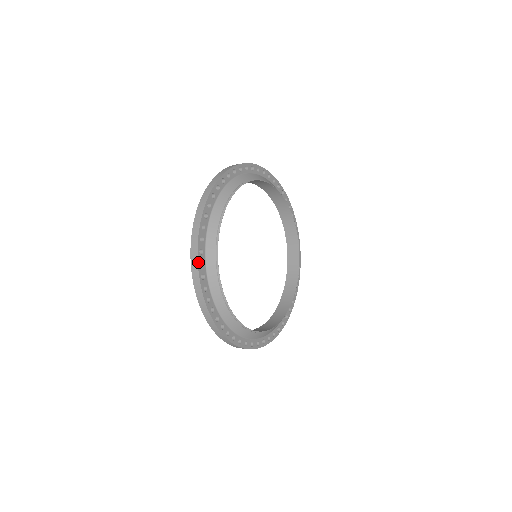
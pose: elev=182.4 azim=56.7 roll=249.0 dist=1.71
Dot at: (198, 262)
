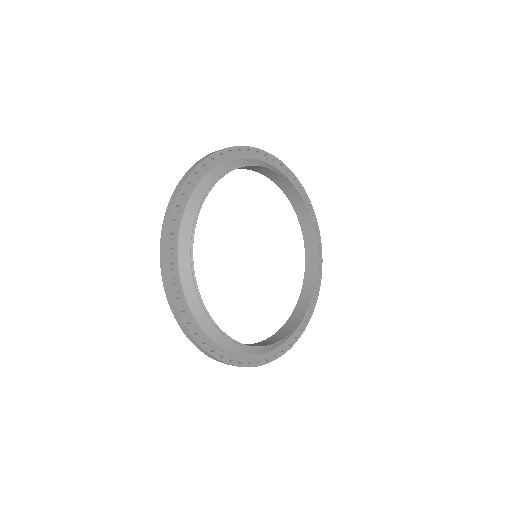
Dot at: (175, 203)
